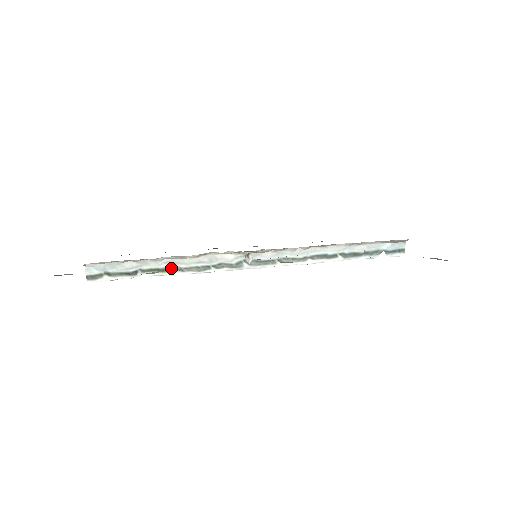
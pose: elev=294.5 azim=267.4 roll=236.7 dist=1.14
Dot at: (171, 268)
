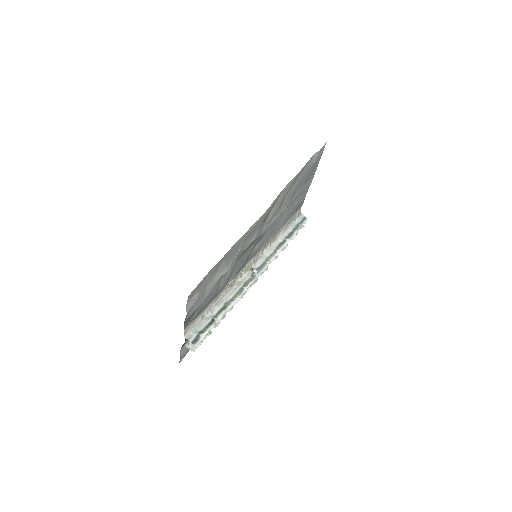
Dot at: (226, 304)
